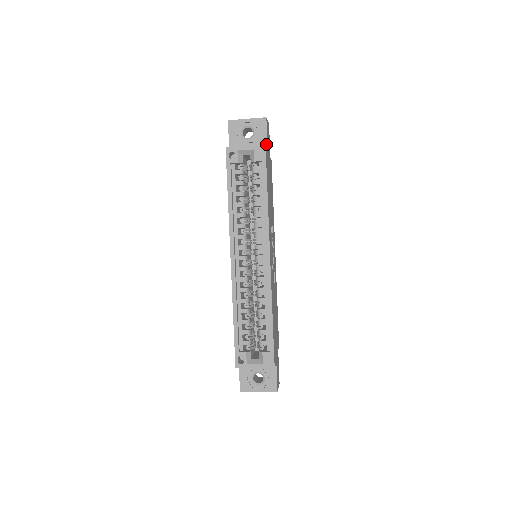
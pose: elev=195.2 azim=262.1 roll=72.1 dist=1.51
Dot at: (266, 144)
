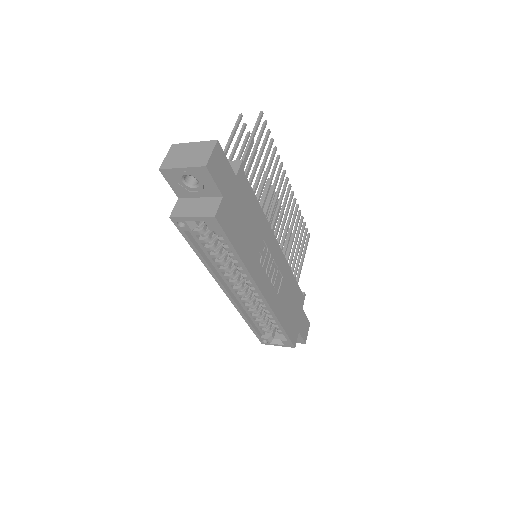
Dot at: (219, 193)
